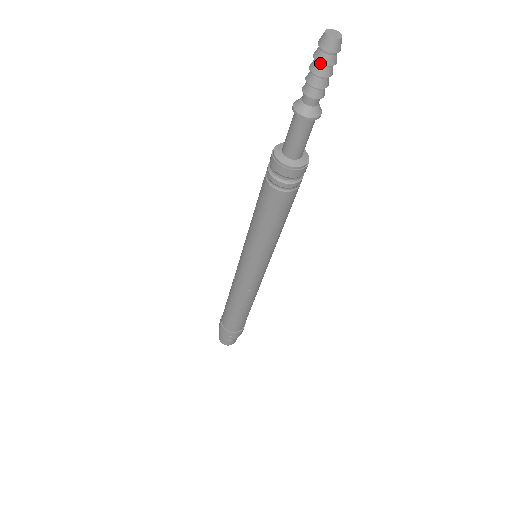
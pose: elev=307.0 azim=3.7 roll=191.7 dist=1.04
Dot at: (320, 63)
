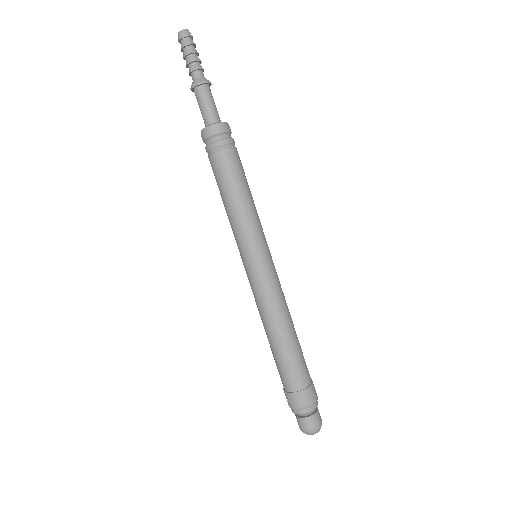
Dot at: (181, 51)
